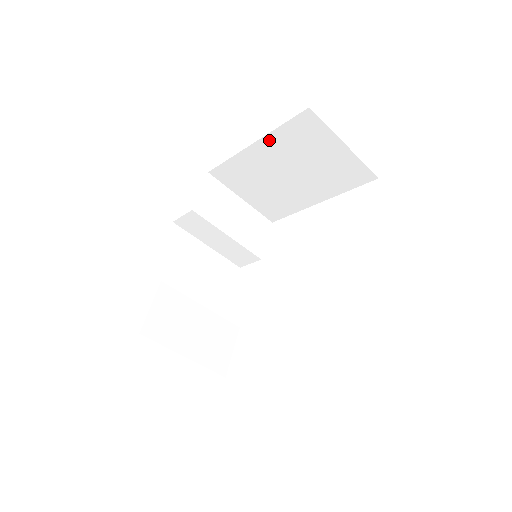
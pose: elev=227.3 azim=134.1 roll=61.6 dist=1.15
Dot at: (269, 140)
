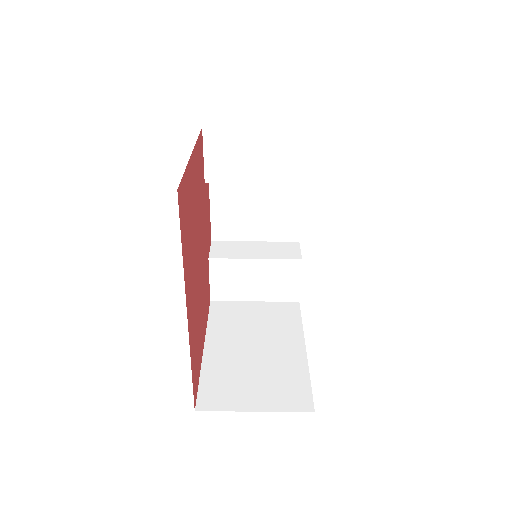
Dot at: occluded
